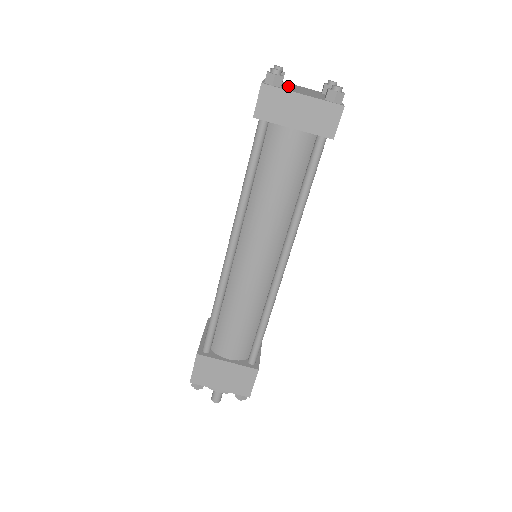
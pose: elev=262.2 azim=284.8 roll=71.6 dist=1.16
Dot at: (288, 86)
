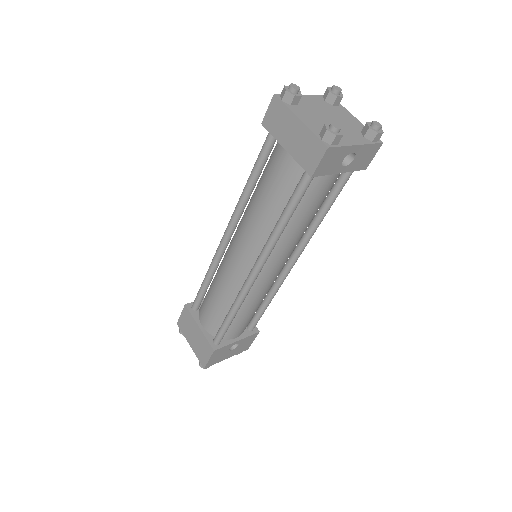
Dot at: (319, 109)
